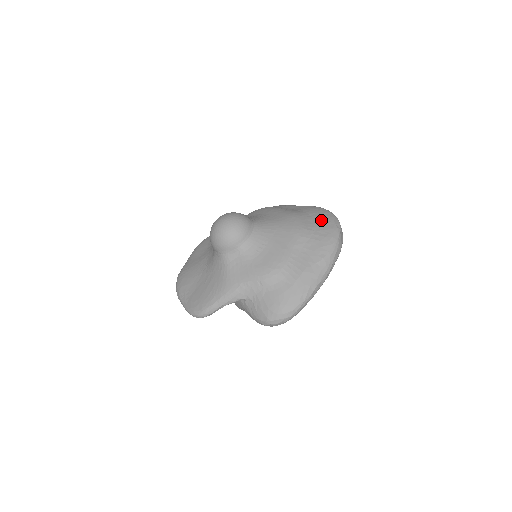
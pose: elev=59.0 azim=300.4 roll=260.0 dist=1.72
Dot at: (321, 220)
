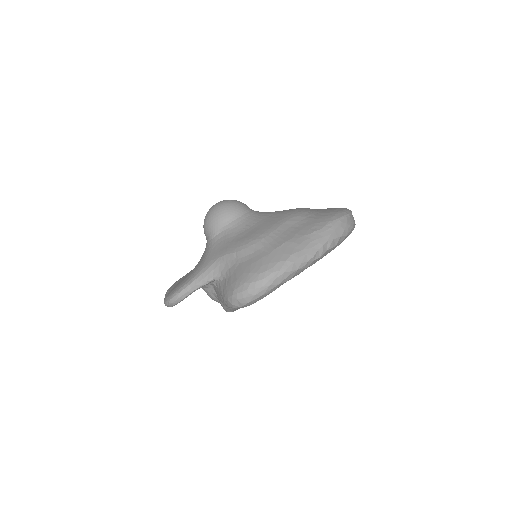
Dot at: (329, 209)
